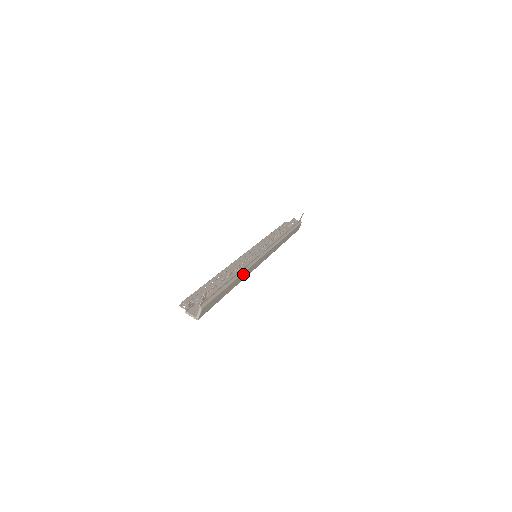
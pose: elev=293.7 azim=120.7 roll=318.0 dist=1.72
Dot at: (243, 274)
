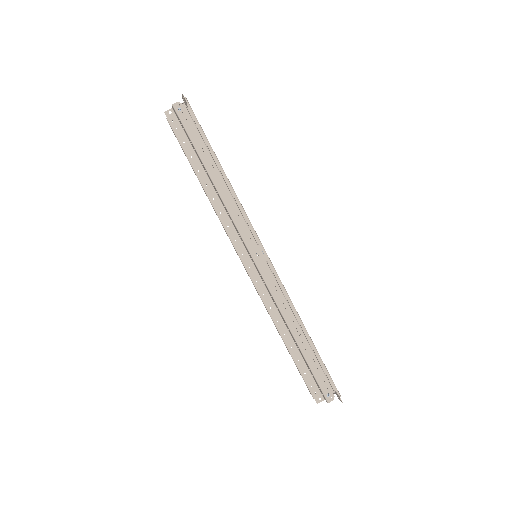
Dot at: (294, 309)
